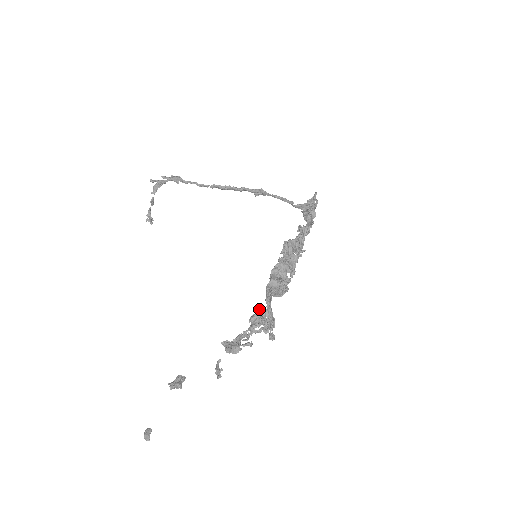
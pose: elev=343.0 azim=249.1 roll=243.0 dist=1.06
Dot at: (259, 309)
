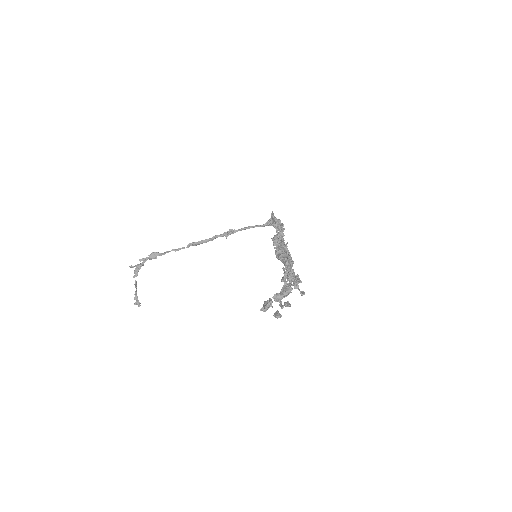
Dot at: (285, 268)
